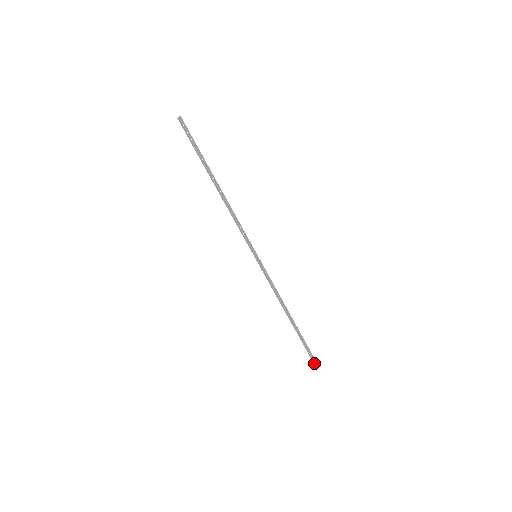
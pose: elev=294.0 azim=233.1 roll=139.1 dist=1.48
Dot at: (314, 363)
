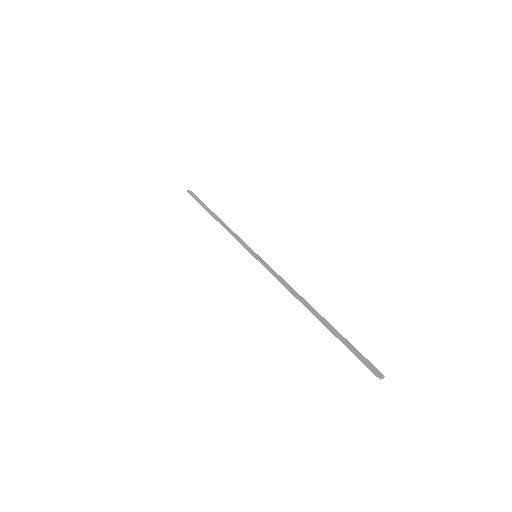
Dot at: (374, 371)
